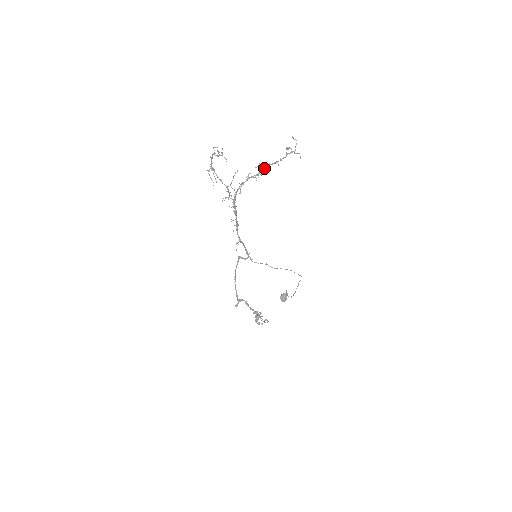
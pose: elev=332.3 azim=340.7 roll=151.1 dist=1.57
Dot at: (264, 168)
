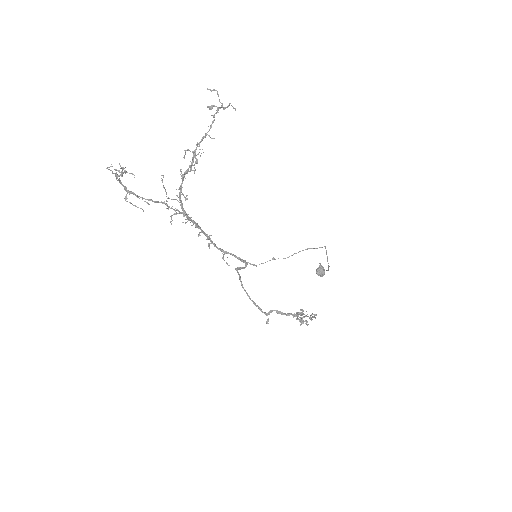
Dot at: (194, 152)
